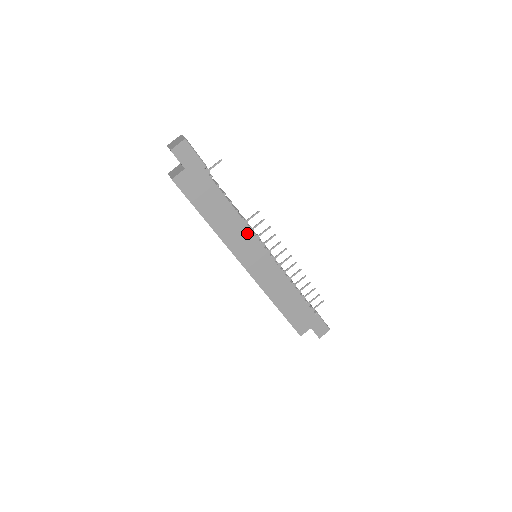
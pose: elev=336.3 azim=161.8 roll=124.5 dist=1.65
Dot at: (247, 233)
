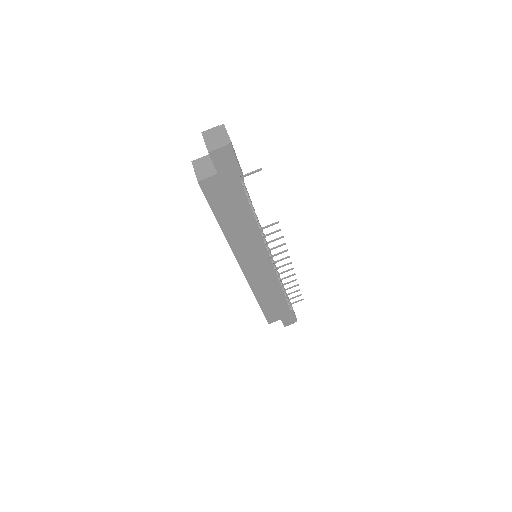
Dot at: (258, 241)
